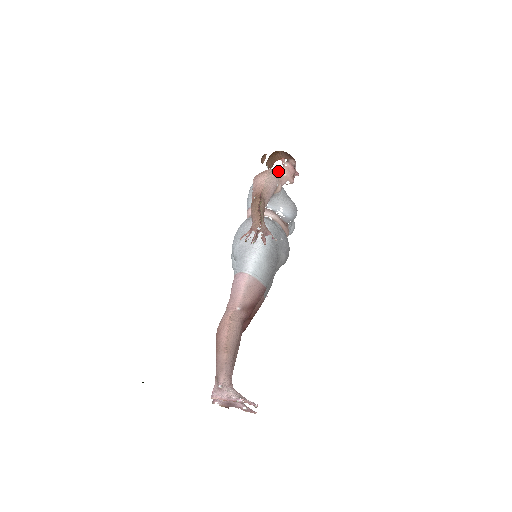
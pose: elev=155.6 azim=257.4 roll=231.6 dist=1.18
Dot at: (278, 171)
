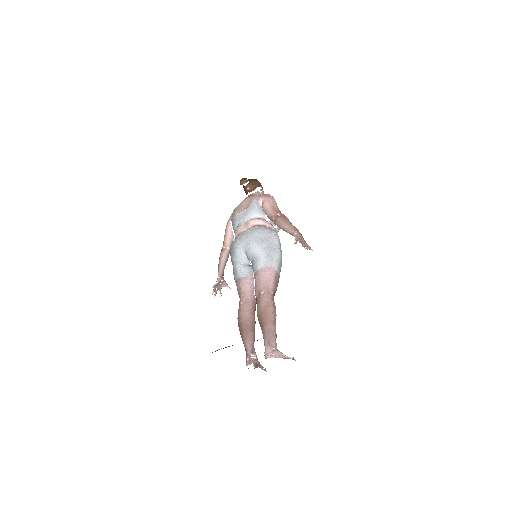
Dot at: occluded
